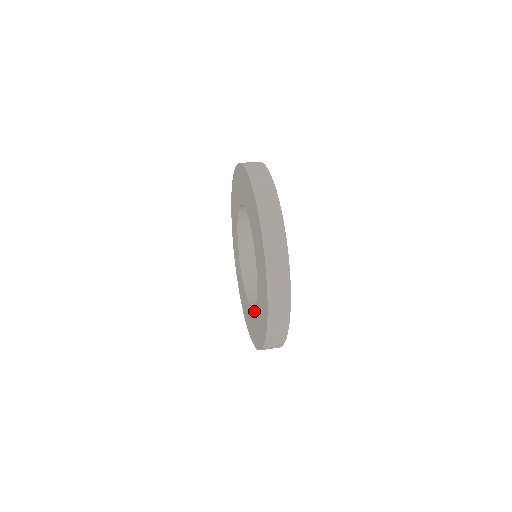
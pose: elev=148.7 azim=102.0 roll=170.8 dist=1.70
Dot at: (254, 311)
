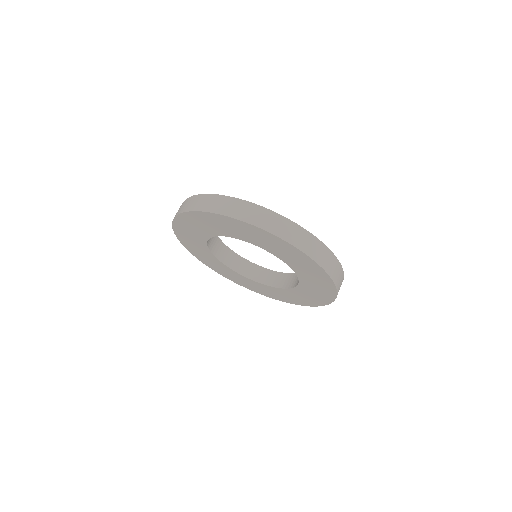
Dot at: (265, 286)
